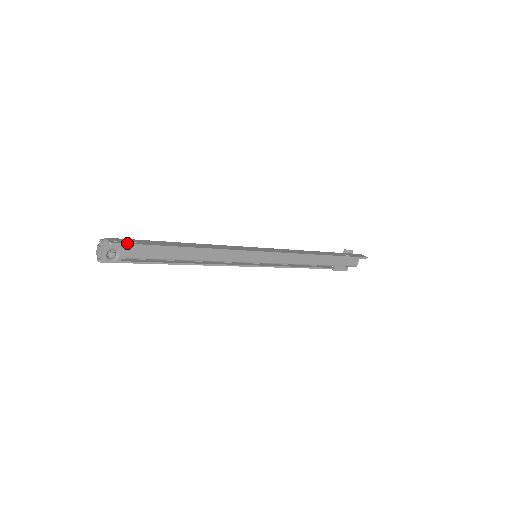
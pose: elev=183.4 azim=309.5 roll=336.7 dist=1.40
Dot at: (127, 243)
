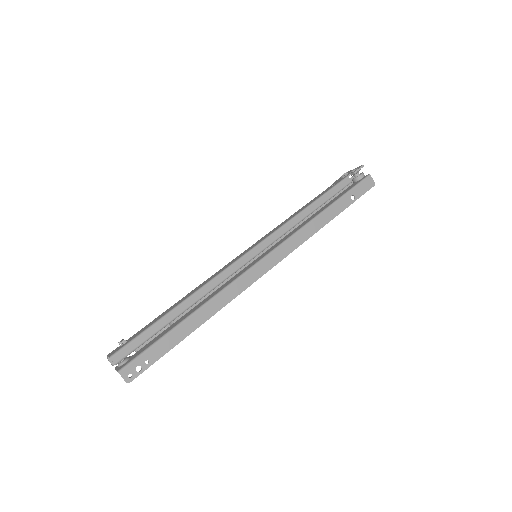
Dot at: occluded
